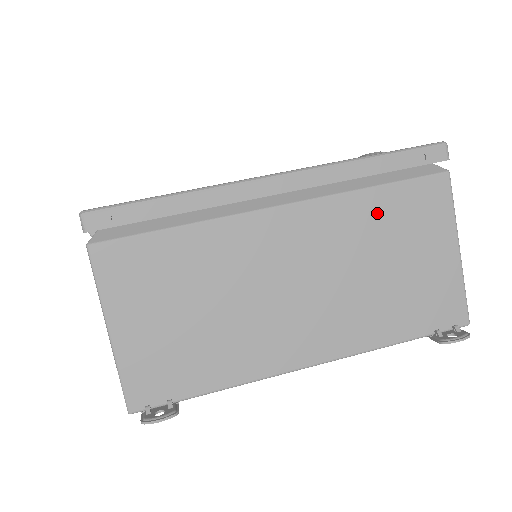
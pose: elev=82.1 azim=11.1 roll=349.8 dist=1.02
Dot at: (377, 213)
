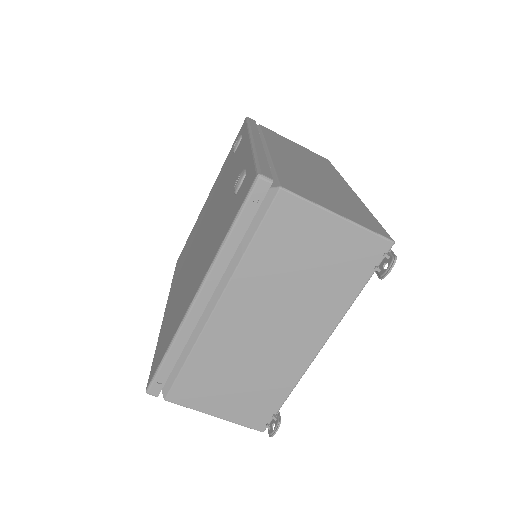
Dot at: (267, 255)
